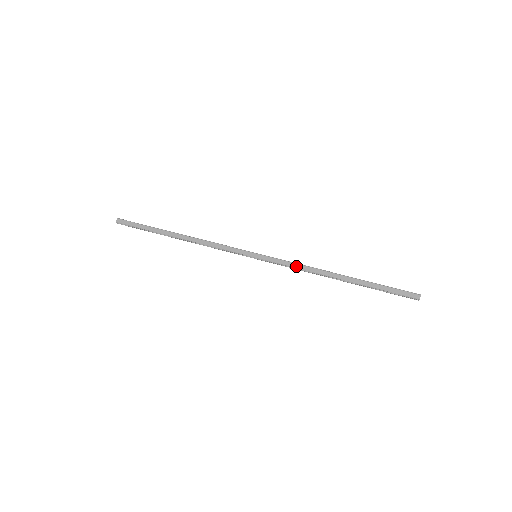
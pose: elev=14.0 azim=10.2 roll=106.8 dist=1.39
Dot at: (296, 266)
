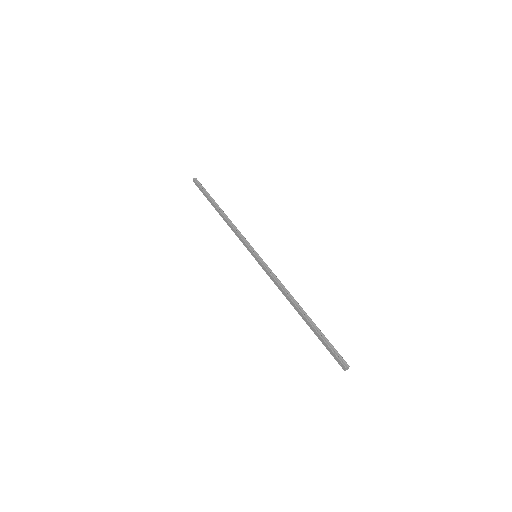
Dot at: (274, 282)
